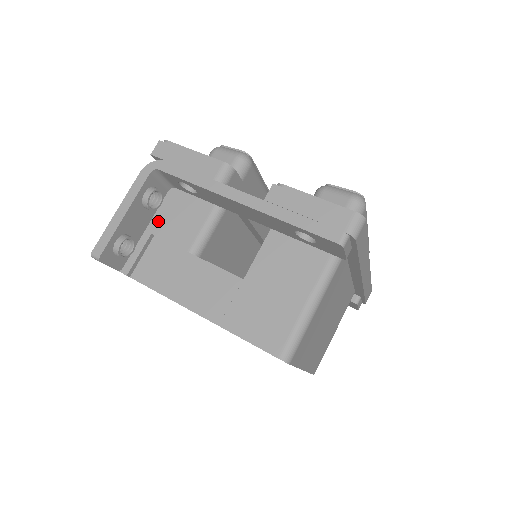
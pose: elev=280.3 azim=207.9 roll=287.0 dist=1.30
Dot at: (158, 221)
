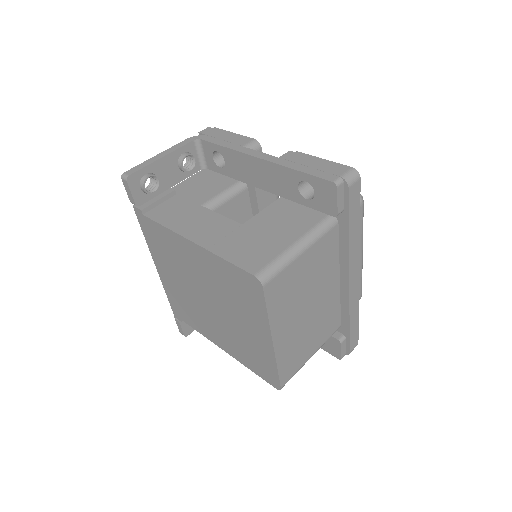
Dot at: (184, 187)
